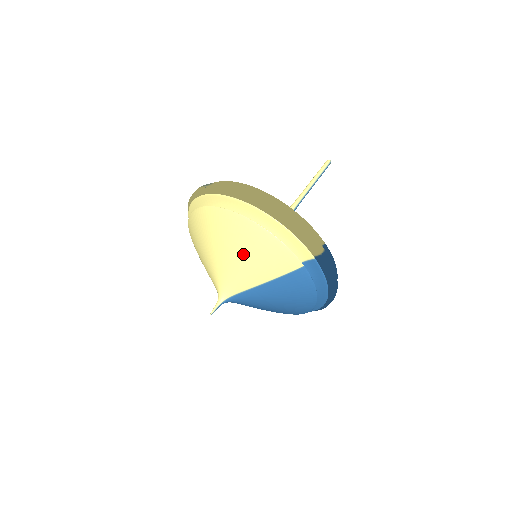
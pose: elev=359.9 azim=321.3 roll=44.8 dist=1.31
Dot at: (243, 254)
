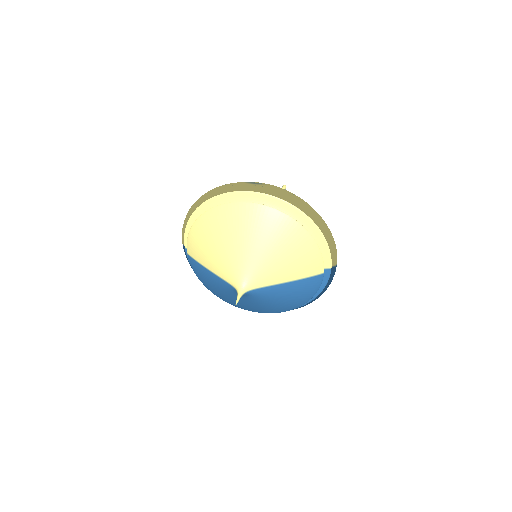
Dot at: (284, 254)
